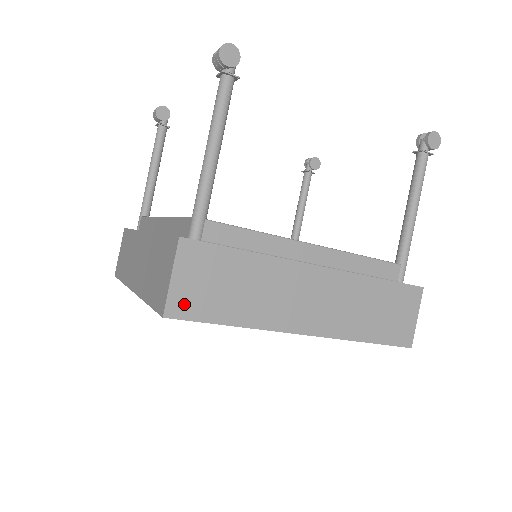
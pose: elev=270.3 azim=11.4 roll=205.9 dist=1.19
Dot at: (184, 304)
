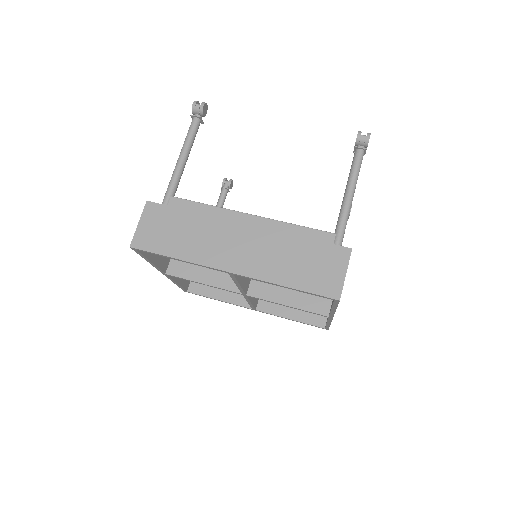
Dot at: occluded
